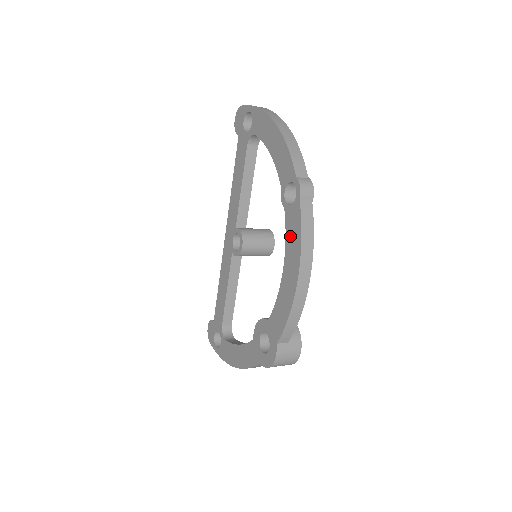
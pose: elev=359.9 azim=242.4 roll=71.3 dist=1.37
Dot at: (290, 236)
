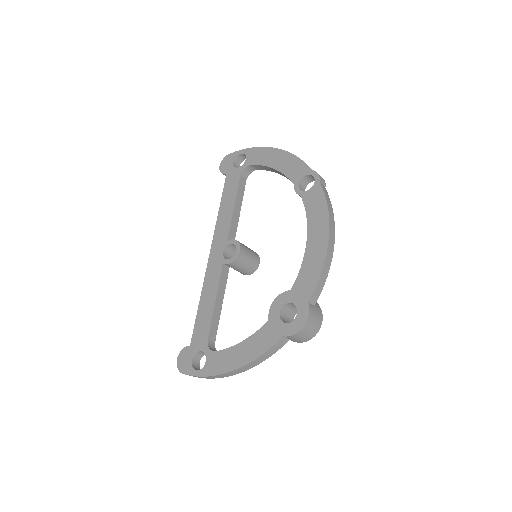
Dot at: (312, 210)
